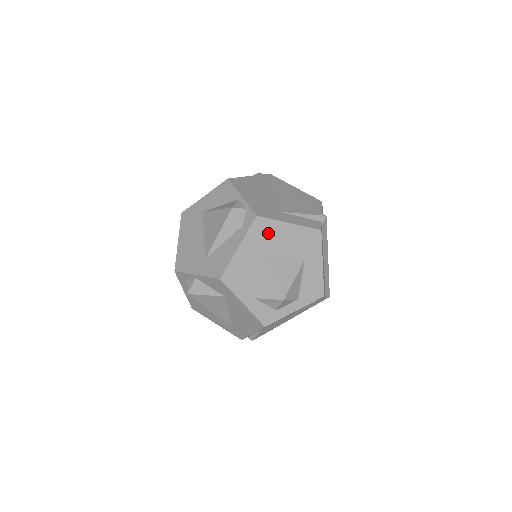
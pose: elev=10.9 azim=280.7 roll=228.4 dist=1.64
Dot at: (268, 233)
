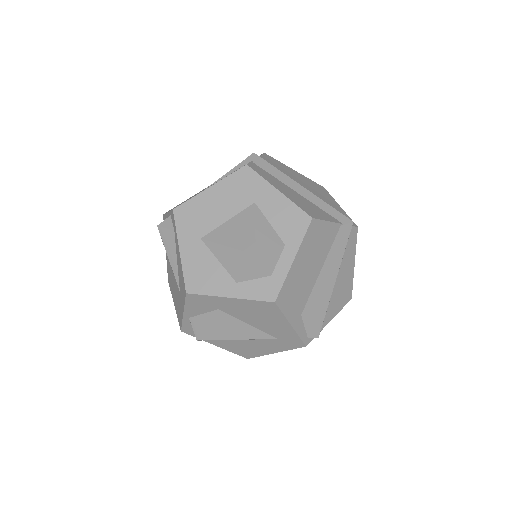
Dot at: (197, 214)
